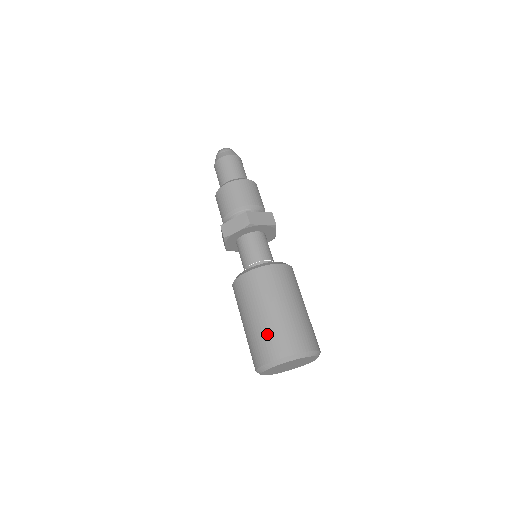
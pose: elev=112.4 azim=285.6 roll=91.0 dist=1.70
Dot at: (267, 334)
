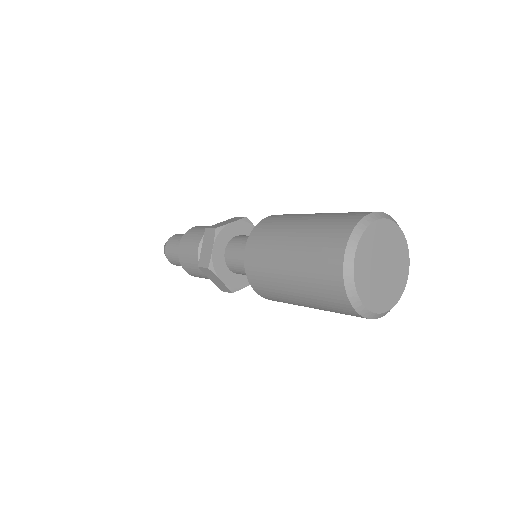
Dot at: (312, 250)
